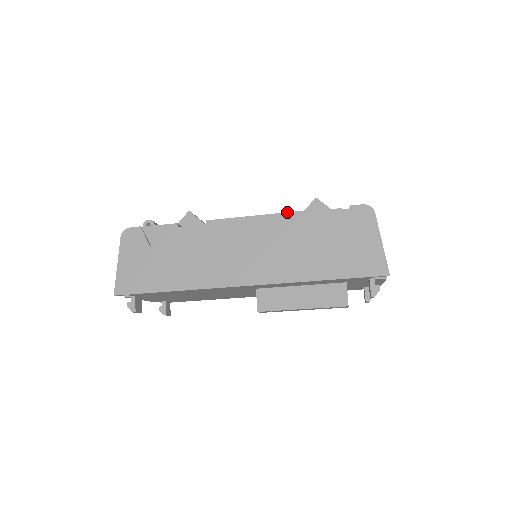
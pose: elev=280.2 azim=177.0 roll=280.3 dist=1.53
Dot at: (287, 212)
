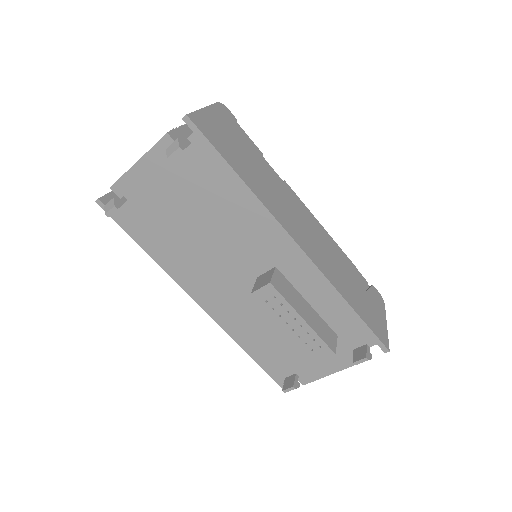
Dot at: occluded
